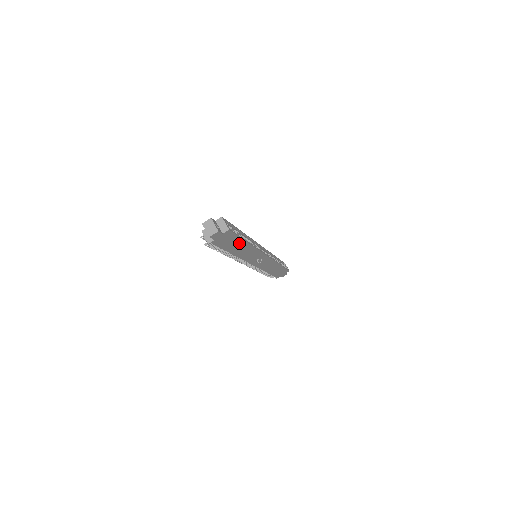
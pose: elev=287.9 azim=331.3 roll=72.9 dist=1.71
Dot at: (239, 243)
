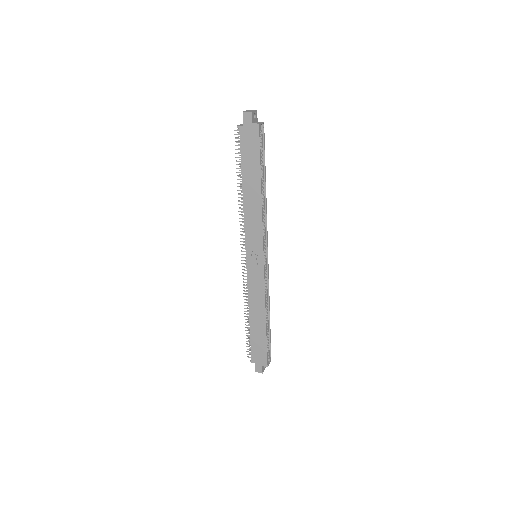
Dot at: (255, 172)
